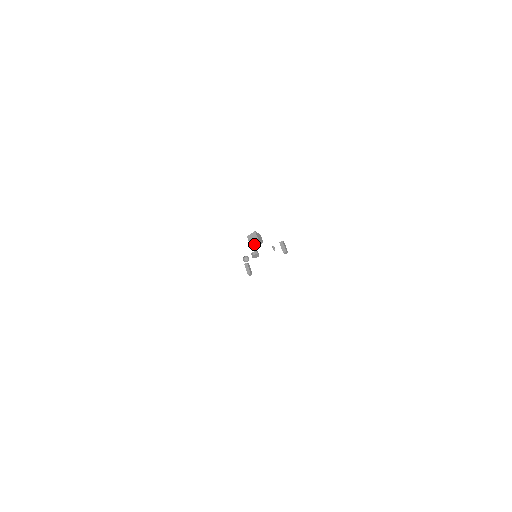
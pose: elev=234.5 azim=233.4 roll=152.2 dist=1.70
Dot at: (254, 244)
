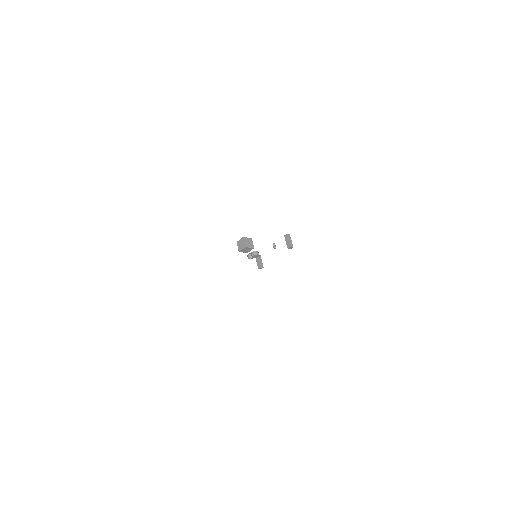
Dot at: (244, 251)
